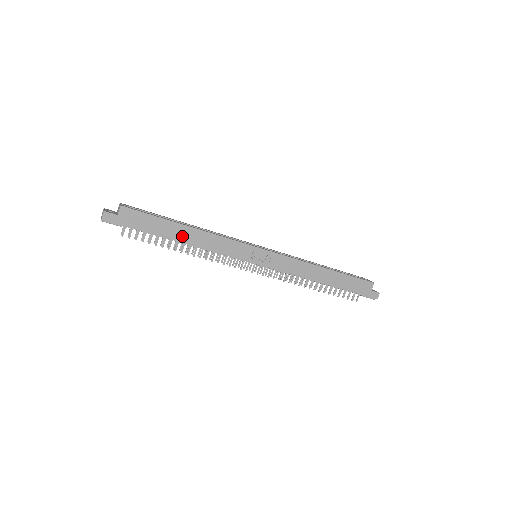
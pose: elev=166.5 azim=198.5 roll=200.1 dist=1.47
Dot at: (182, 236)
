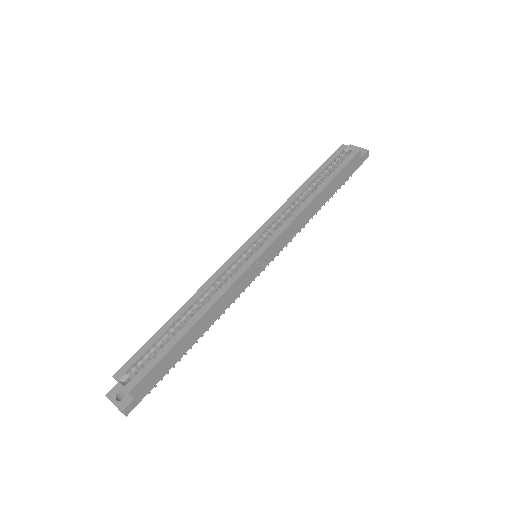
Dot at: (196, 335)
